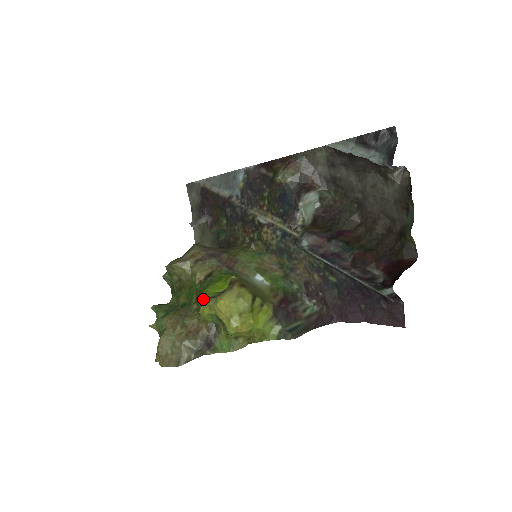
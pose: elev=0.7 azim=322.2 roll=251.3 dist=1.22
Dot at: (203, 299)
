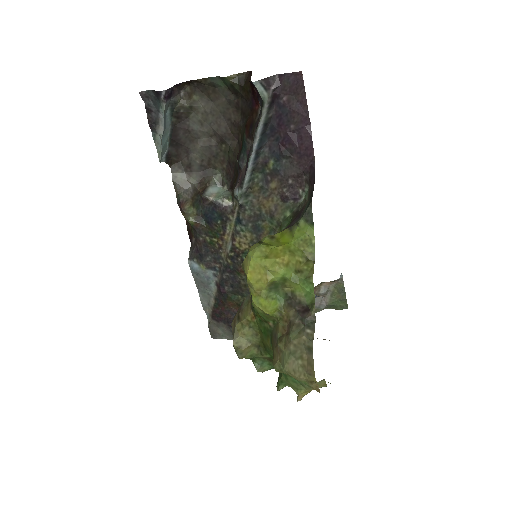
Dot at: (253, 305)
